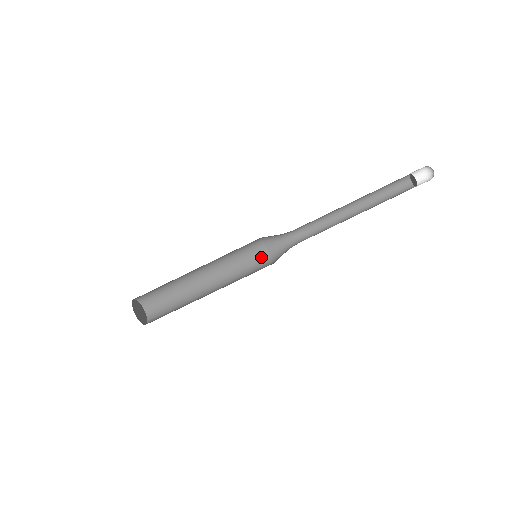
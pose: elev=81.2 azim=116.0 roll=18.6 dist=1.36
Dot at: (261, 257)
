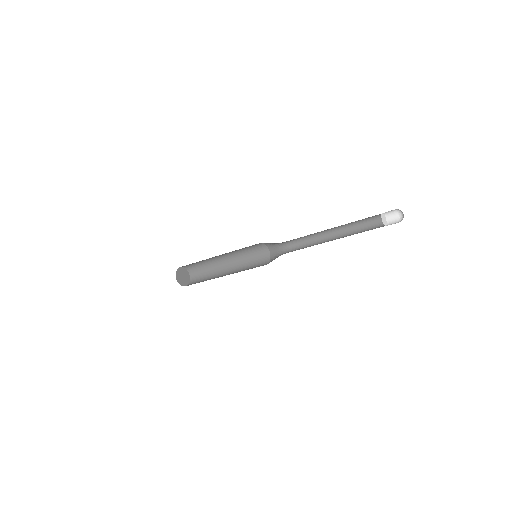
Dot at: (259, 246)
